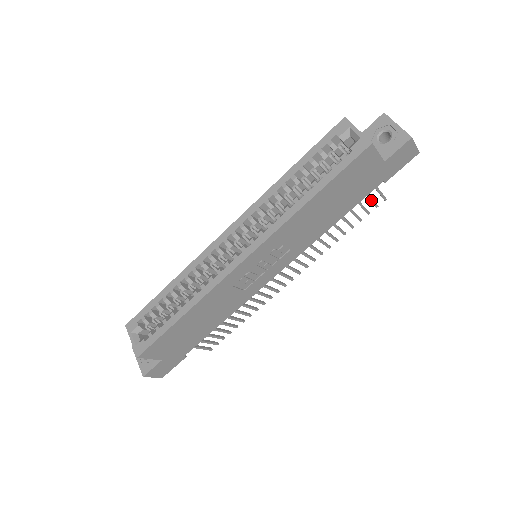
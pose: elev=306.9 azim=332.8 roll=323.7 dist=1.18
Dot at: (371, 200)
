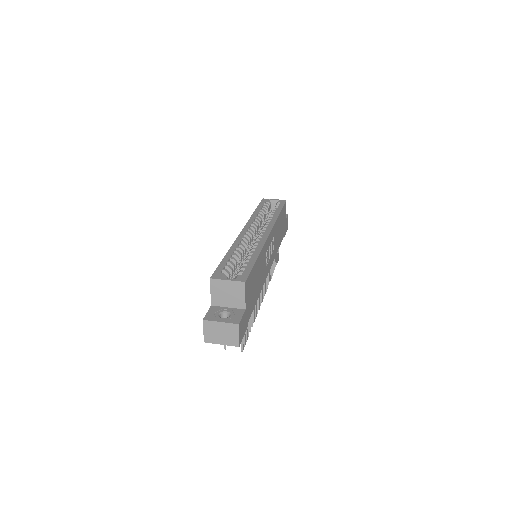
Dot at: (277, 253)
